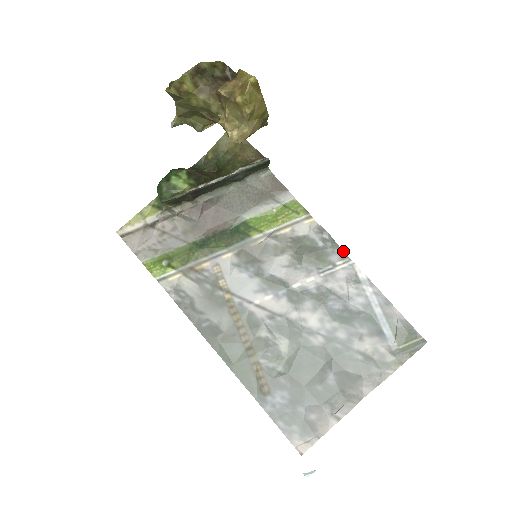
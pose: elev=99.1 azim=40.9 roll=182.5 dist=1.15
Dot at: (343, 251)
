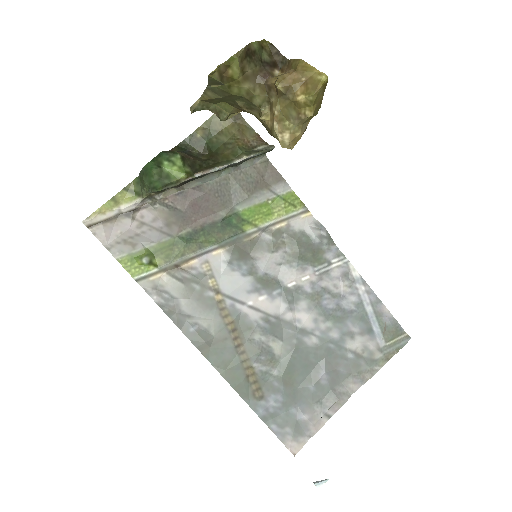
Dot at: (338, 248)
